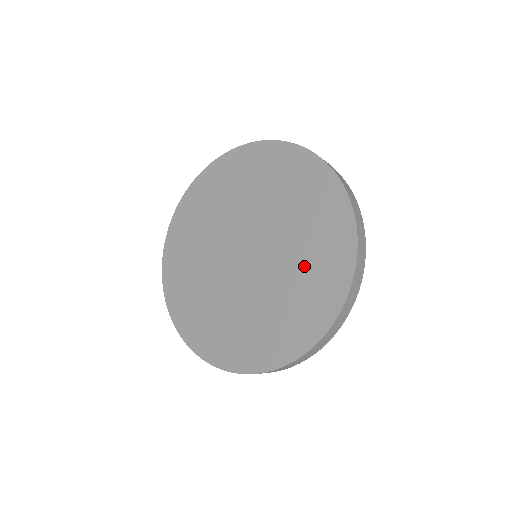
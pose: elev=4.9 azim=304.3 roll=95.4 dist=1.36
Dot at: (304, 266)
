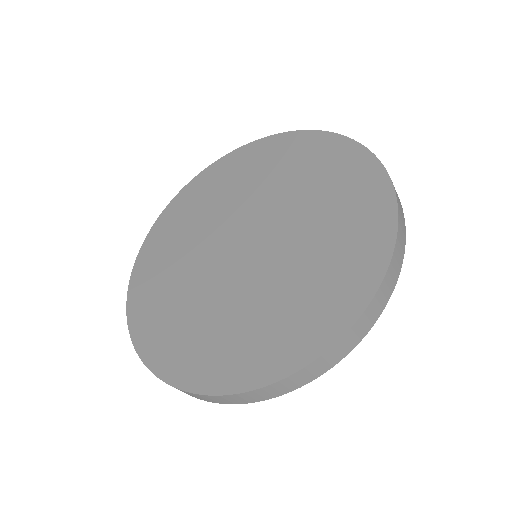
Dot at: (294, 292)
